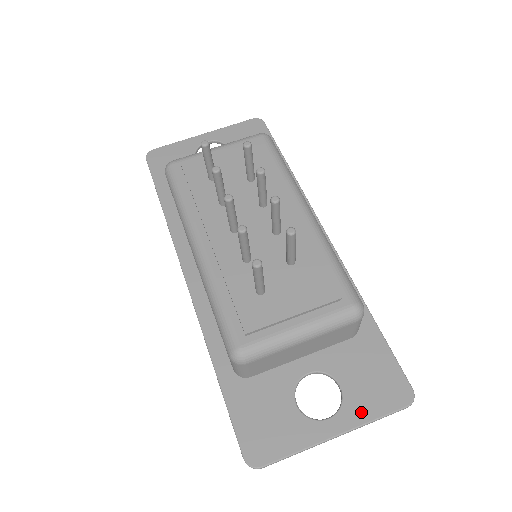
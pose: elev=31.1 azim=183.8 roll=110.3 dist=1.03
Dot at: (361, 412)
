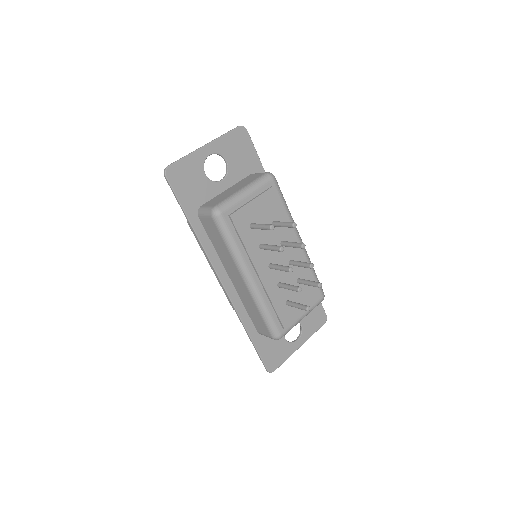
Dot at: (309, 333)
